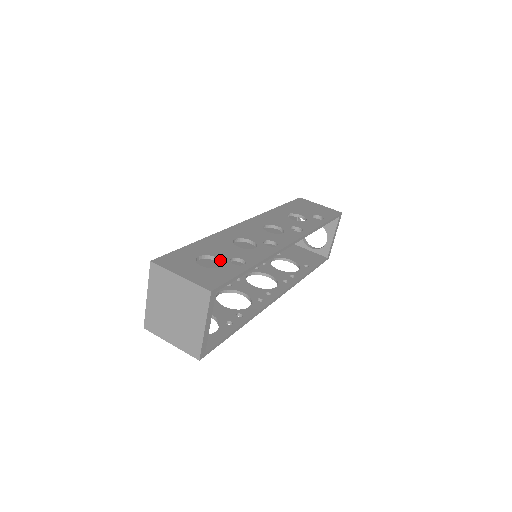
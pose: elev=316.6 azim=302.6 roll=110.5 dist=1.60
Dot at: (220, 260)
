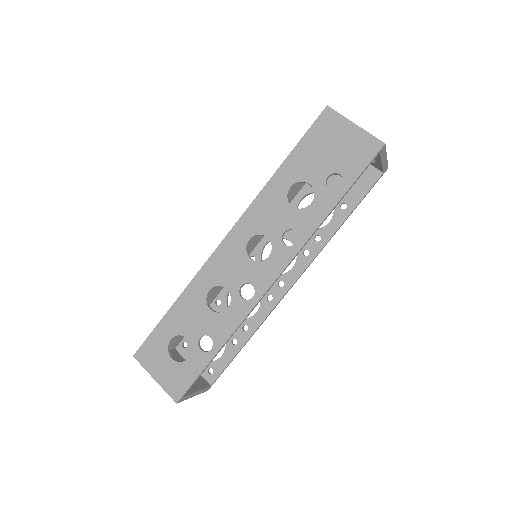
Dot at: (190, 342)
